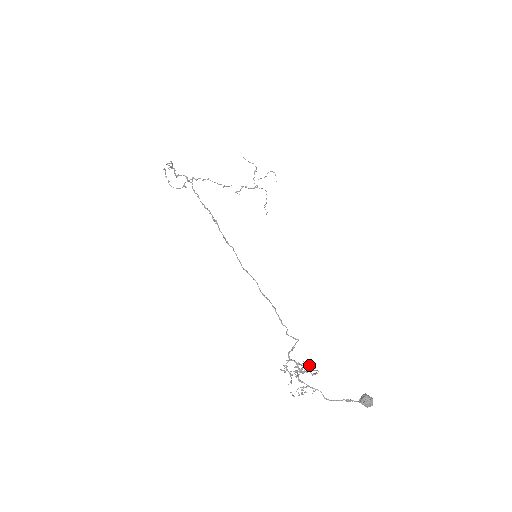
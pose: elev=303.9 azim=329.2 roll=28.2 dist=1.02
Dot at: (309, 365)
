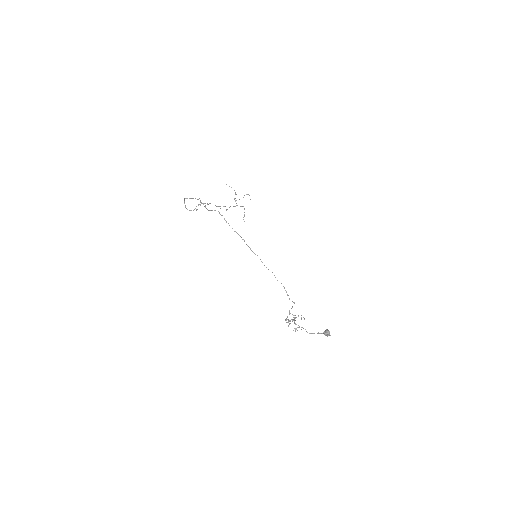
Dot at: occluded
